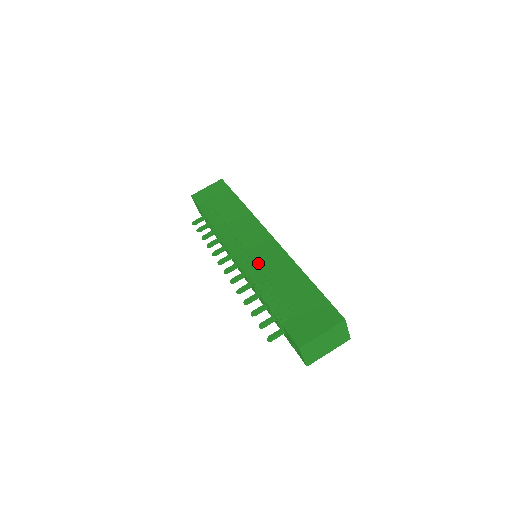
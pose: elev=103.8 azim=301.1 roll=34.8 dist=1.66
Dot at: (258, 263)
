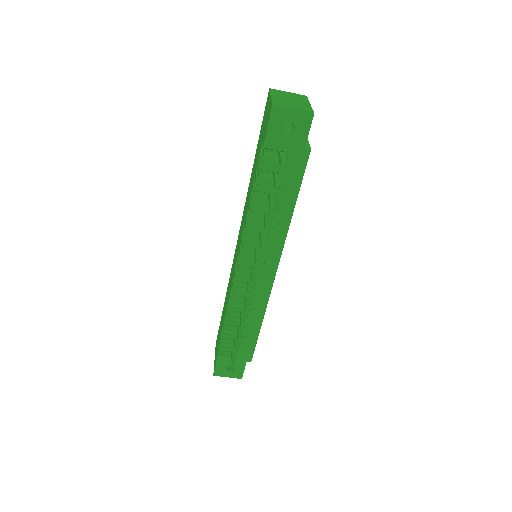
Dot at: (243, 229)
